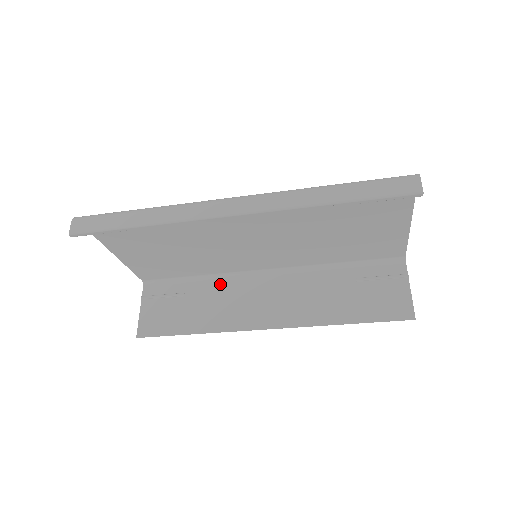
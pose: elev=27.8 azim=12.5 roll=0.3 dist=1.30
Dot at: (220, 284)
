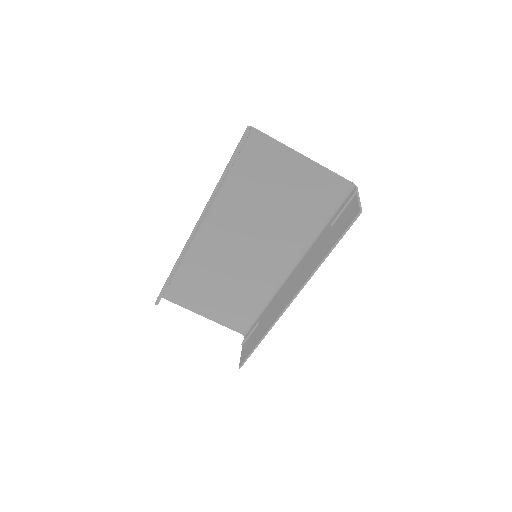
Dot at: (273, 300)
